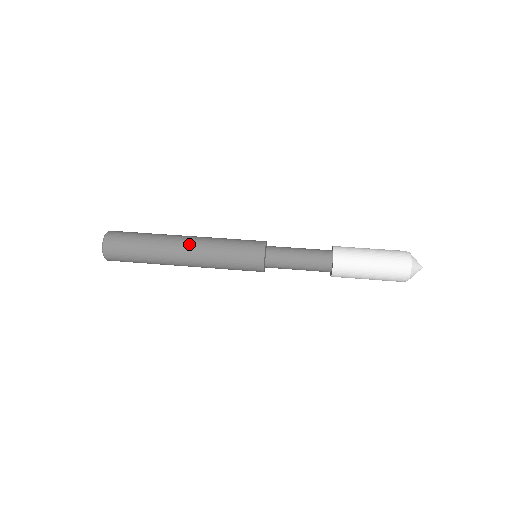
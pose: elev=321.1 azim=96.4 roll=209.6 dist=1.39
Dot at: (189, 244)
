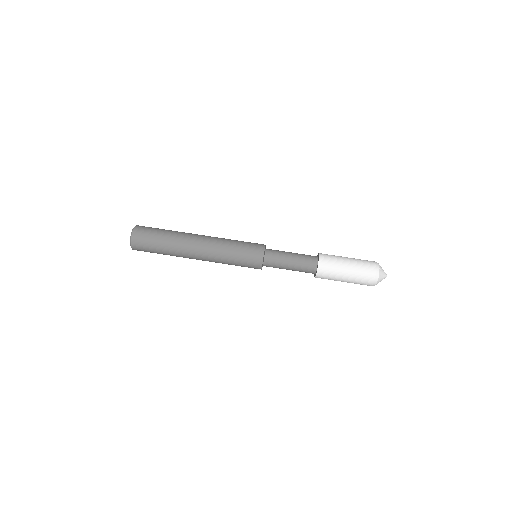
Dot at: (203, 240)
